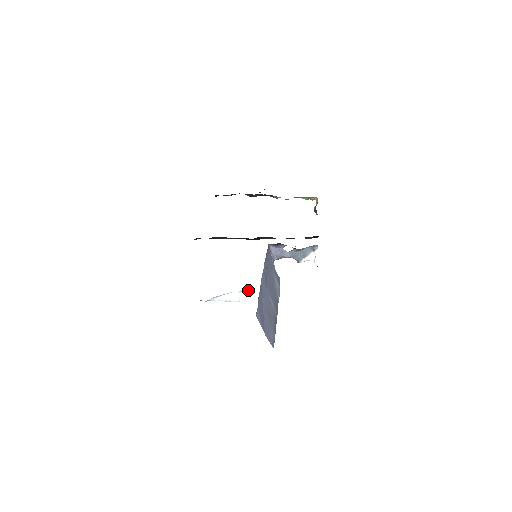
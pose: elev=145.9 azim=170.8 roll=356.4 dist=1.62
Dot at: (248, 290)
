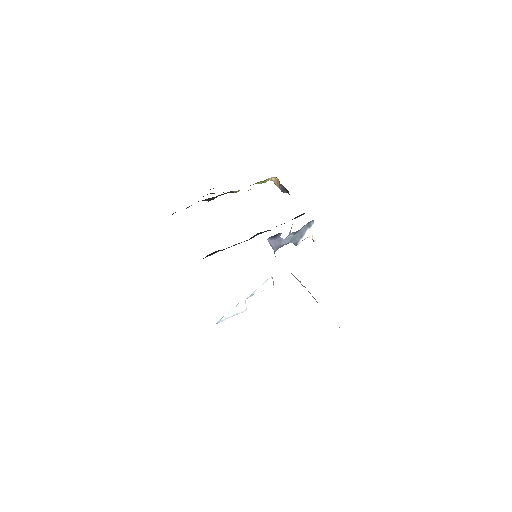
Dot at: occluded
